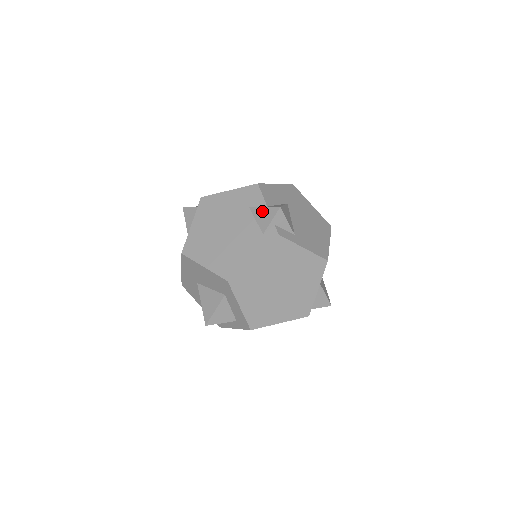
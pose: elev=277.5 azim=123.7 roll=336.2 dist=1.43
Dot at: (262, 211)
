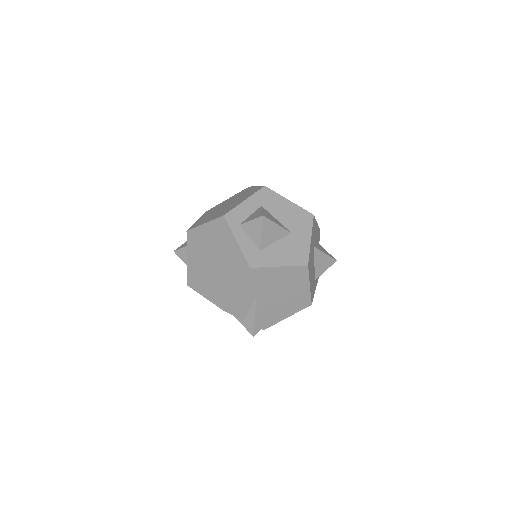
Dot at: (242, 323)
